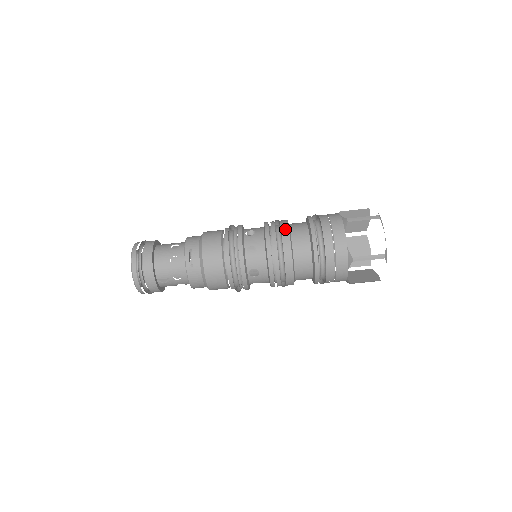
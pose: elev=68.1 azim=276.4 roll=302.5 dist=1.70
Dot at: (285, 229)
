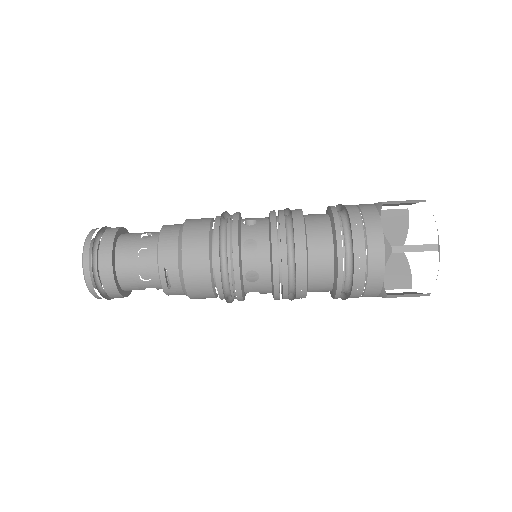
Dot at: (301, 252)
